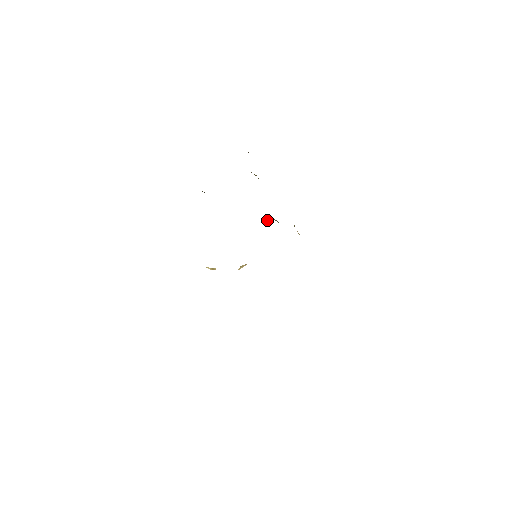
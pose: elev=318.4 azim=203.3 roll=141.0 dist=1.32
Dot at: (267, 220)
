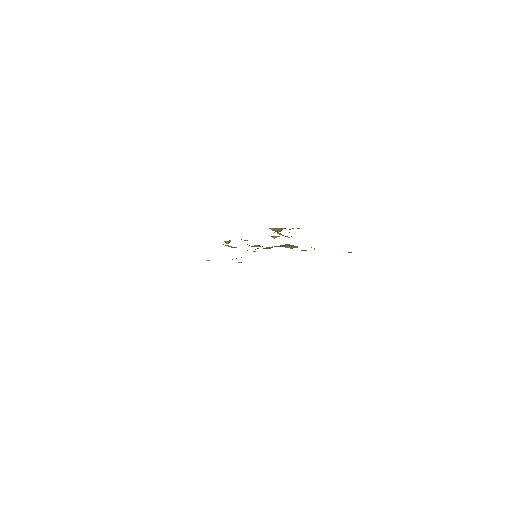
Dot at: (280, 246)
